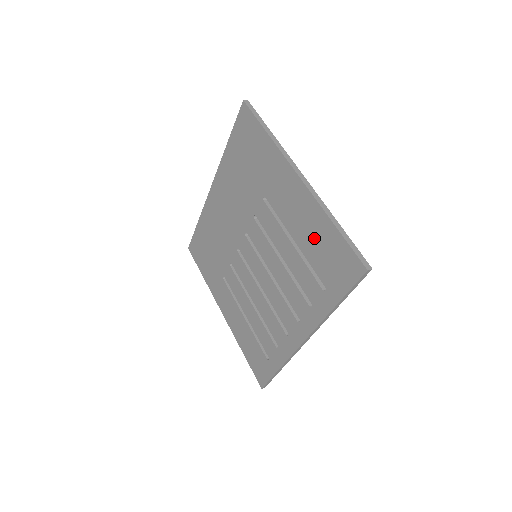
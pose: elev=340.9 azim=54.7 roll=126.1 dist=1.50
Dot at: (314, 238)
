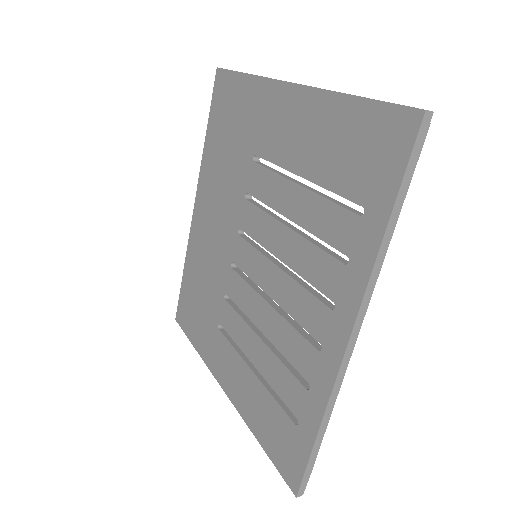
Dot at: (328, 145)
